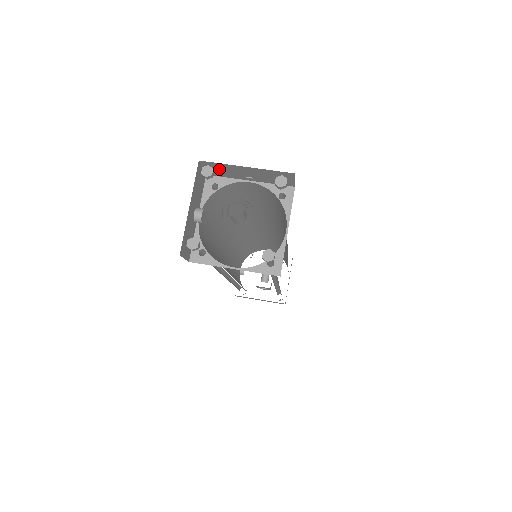
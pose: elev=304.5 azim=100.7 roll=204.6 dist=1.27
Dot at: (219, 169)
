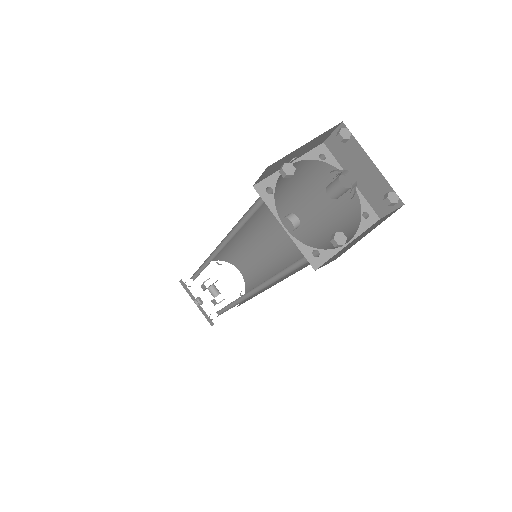
Dot at: (275, 167)
